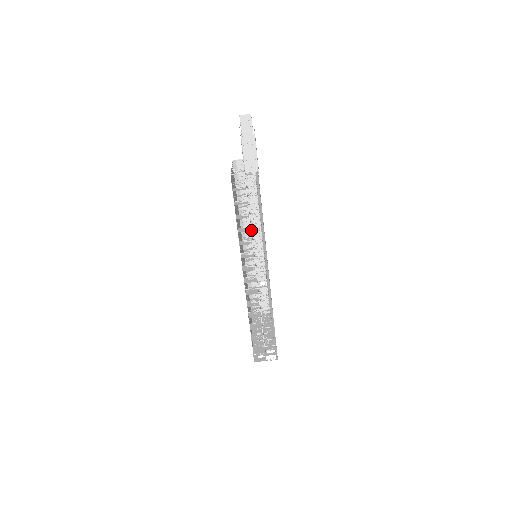
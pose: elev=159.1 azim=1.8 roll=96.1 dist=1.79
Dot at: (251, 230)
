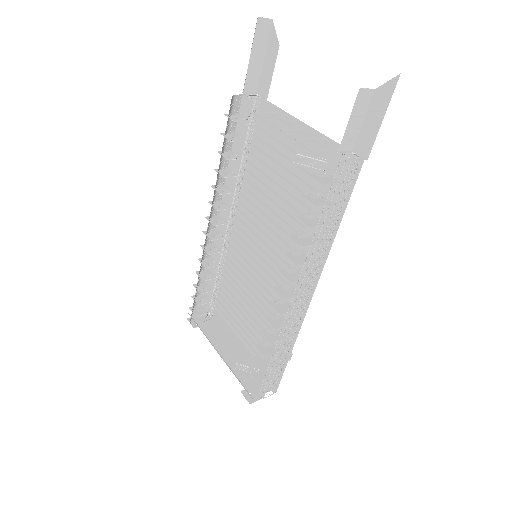
Dot at: (320, 242)
